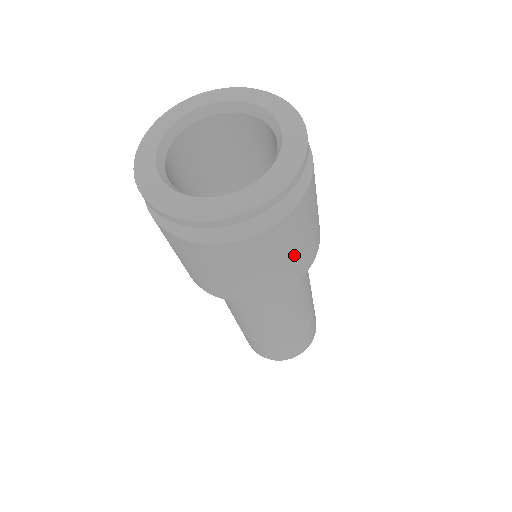
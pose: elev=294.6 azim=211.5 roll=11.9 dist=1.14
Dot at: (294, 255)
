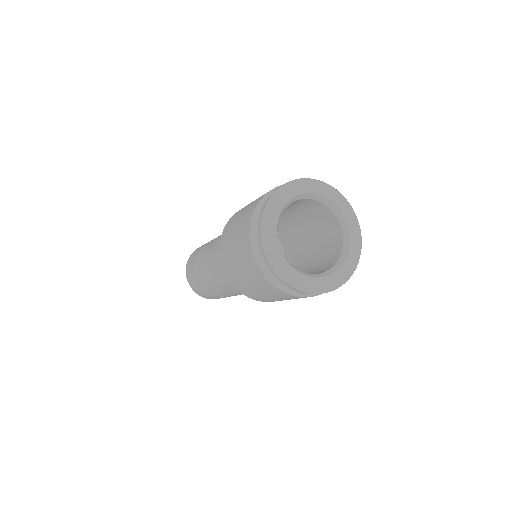
Dot at: occluded
